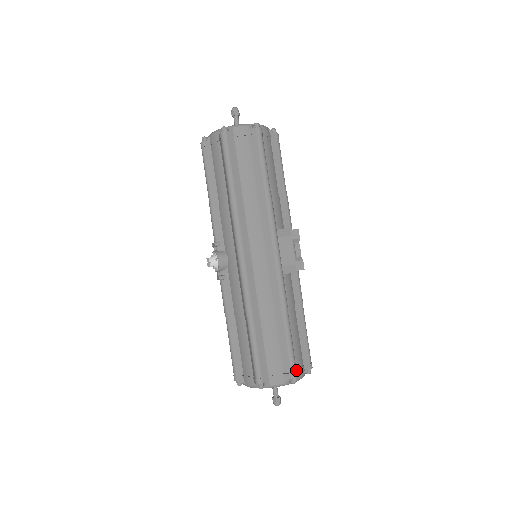
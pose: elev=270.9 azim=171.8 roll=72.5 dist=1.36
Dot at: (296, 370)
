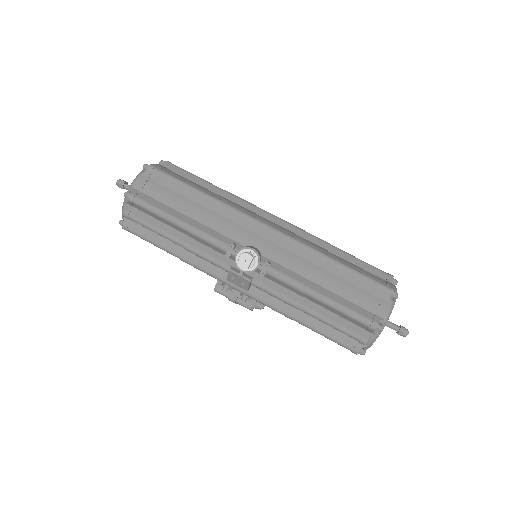
Dot at: occluded
